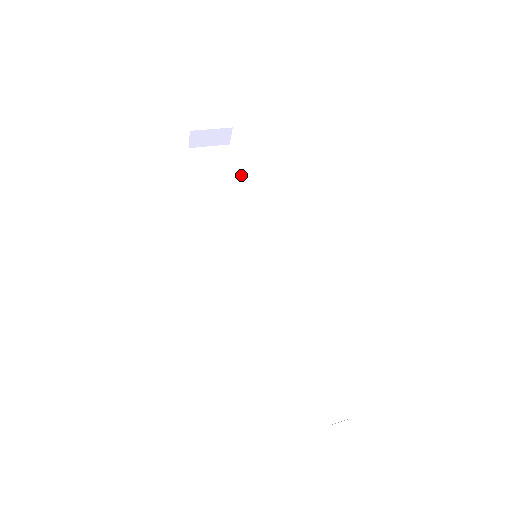
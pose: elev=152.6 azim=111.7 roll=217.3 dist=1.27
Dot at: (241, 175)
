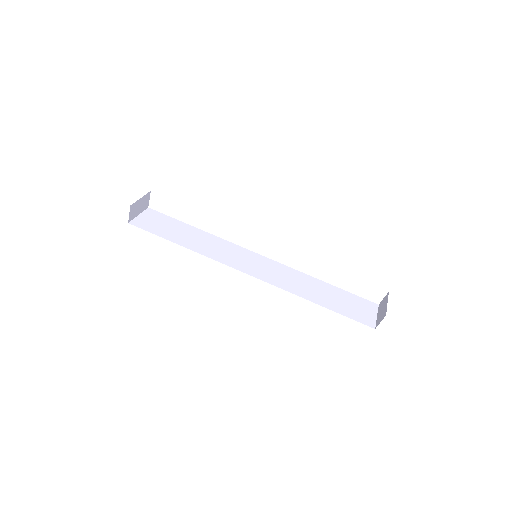
Dot at: (180, 222)
